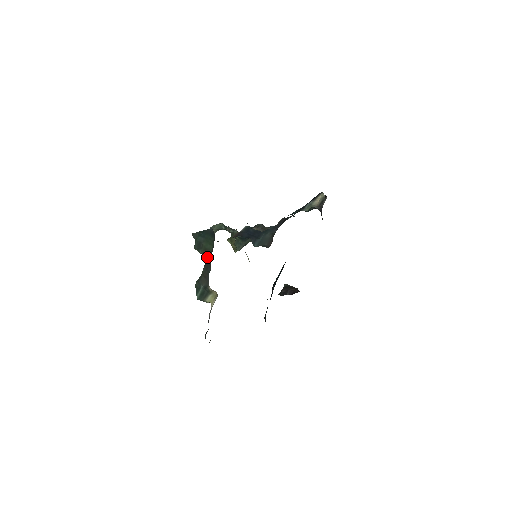
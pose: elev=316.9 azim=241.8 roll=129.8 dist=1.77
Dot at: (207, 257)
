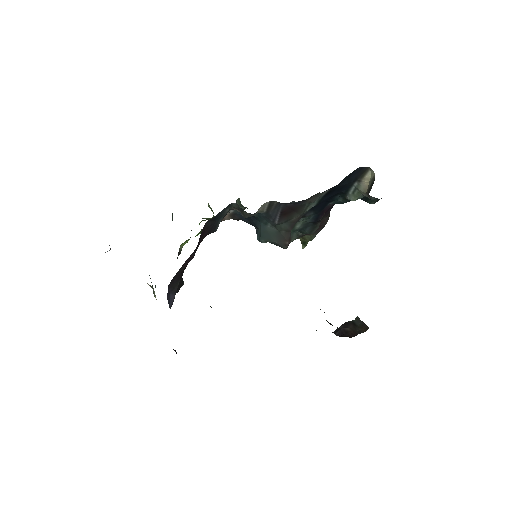
Dot at: occluded
